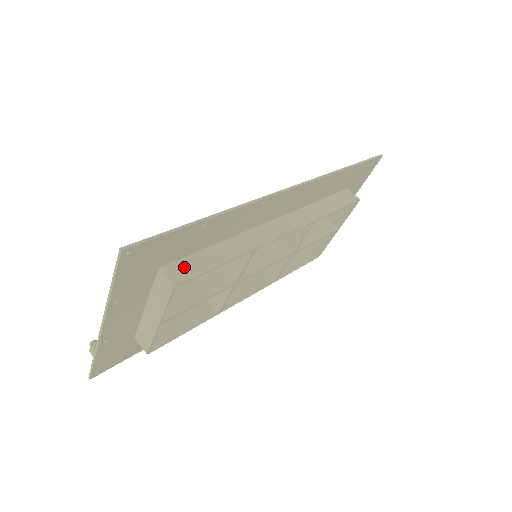
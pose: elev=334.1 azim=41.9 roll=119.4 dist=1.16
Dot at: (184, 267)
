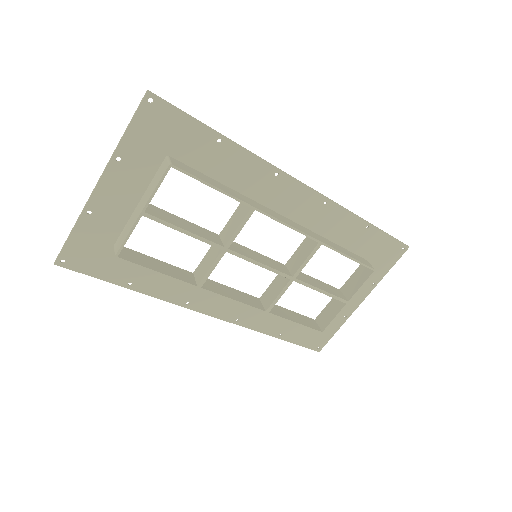
Dot at: (187, 168)
